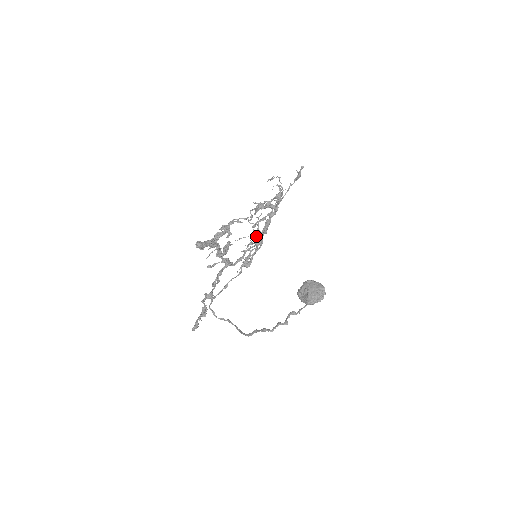
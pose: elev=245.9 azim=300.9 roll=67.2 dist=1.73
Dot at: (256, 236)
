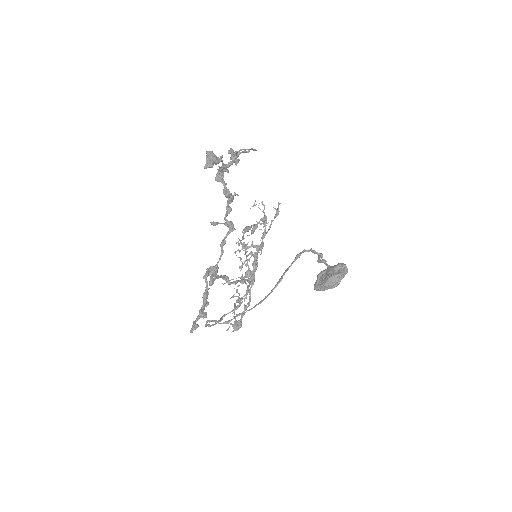
Dot at: (246, 272)
